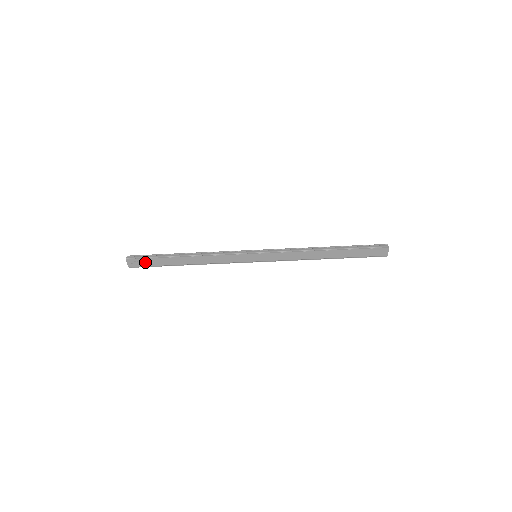
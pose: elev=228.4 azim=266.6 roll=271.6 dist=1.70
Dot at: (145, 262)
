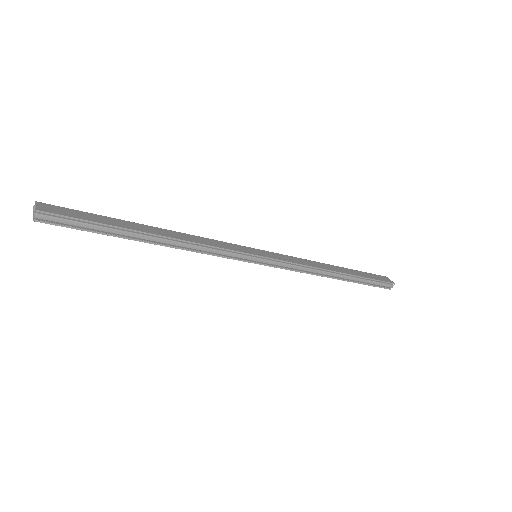
Dot at: (73, 224)
